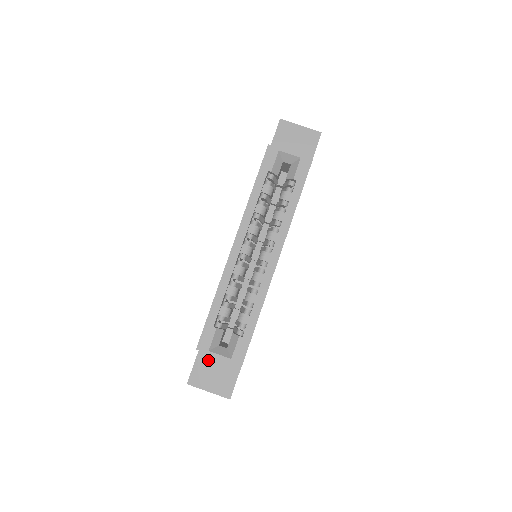
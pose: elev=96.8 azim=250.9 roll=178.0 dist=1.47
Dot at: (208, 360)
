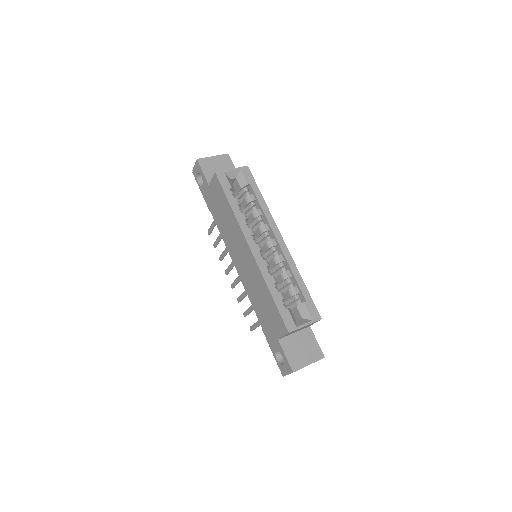
Dot at: (291, 344)
